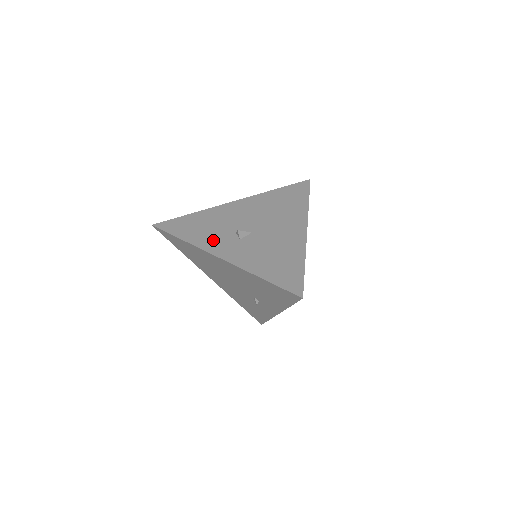
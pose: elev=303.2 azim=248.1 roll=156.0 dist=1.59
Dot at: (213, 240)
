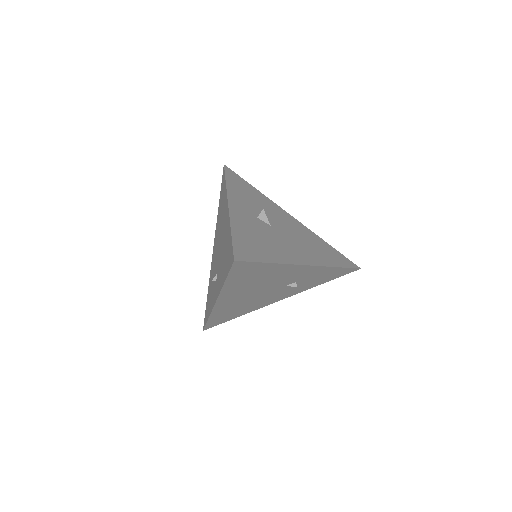
Dot at: (242, 200)
